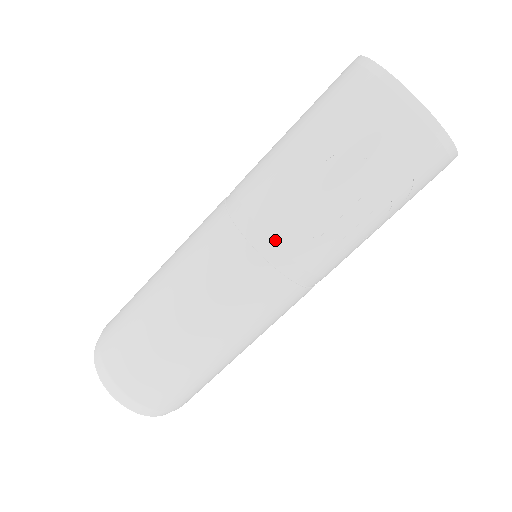
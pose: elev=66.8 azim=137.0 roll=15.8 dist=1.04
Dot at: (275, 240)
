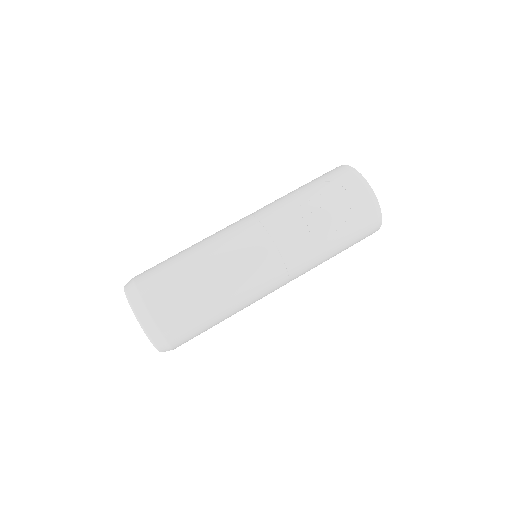
Dot at: (268, 214)
